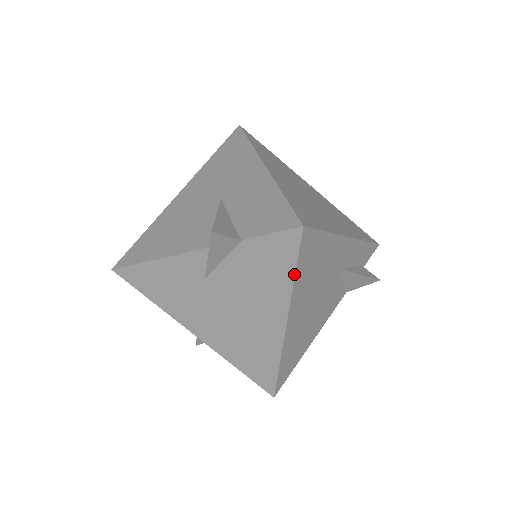
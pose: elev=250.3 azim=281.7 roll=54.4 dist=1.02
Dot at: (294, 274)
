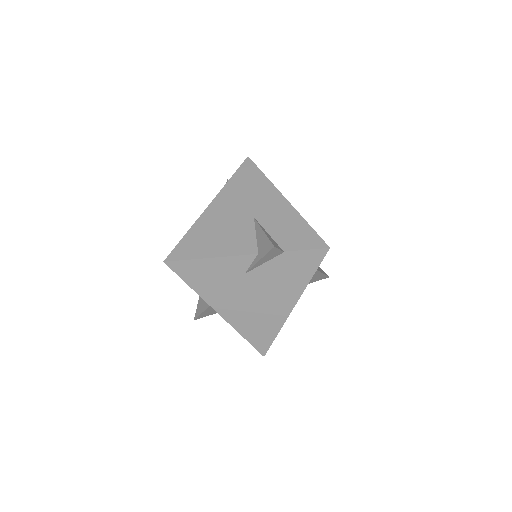
Dot at: (312, 276)
